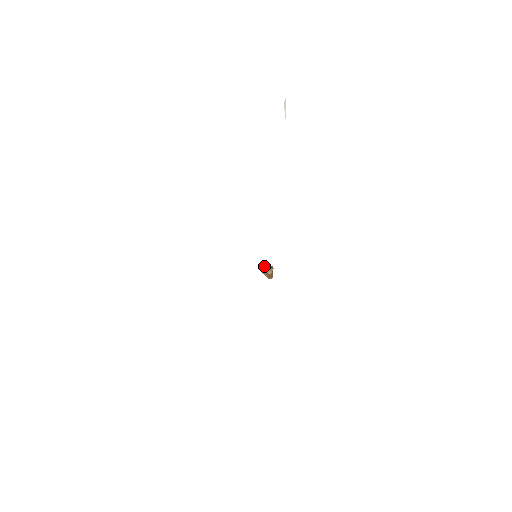
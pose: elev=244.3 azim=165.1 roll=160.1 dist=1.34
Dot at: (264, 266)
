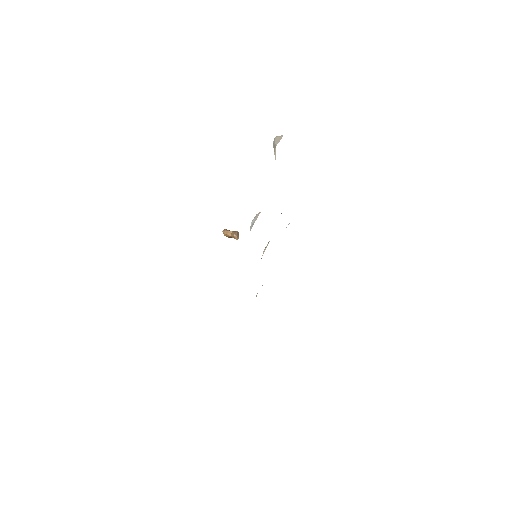
Dot at: (224, 231)
